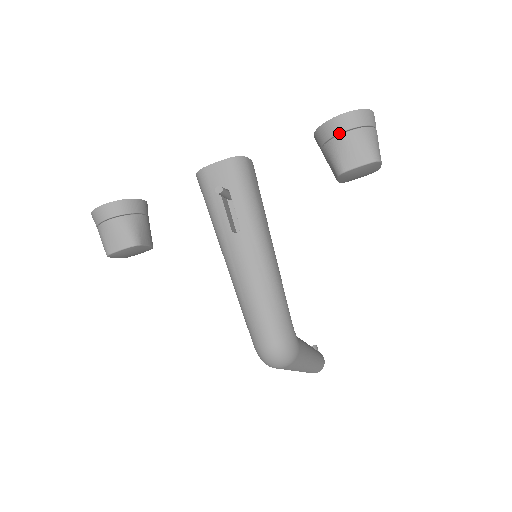
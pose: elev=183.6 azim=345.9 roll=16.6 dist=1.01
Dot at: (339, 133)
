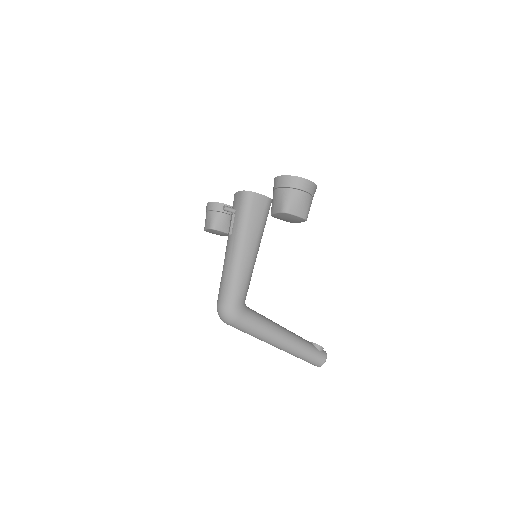
Dot at: (274, 189)
